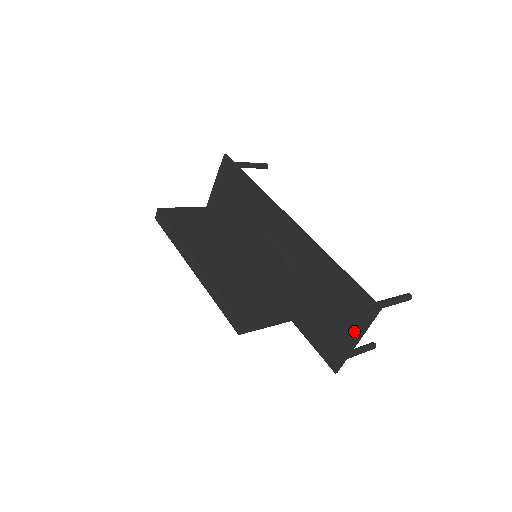
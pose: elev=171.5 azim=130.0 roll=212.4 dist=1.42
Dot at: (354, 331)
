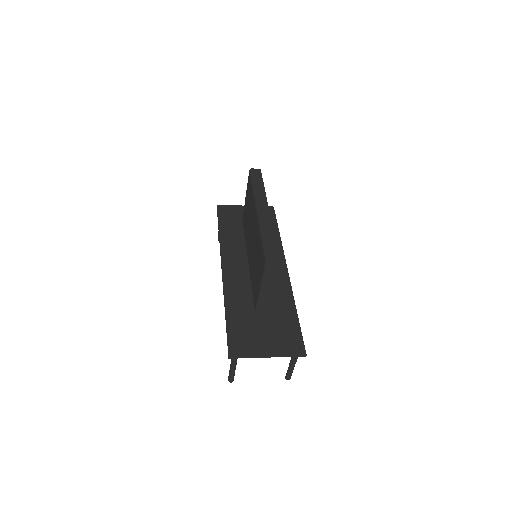
Dot at: (274, 349)
